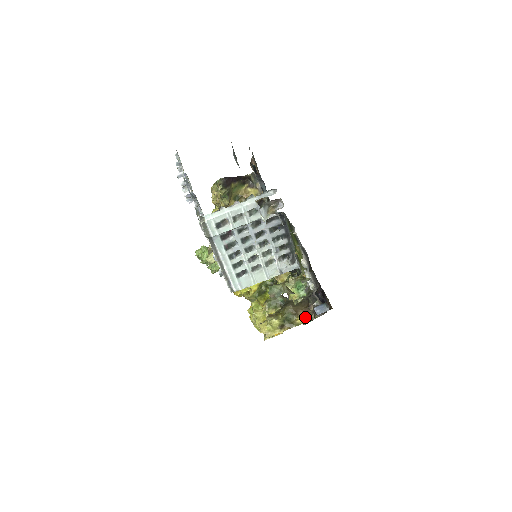
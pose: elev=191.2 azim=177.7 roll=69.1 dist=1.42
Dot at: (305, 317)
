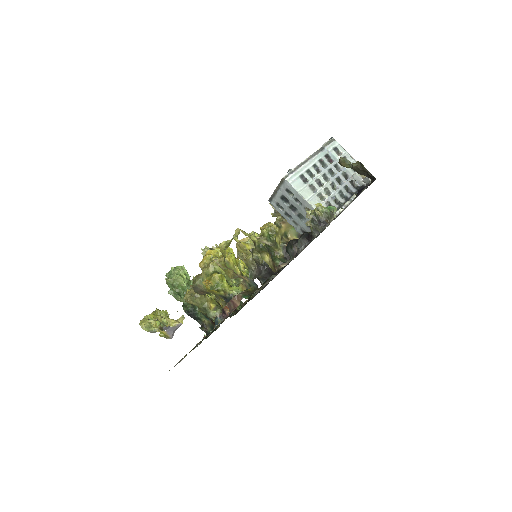
Dot at: (271, 264)
